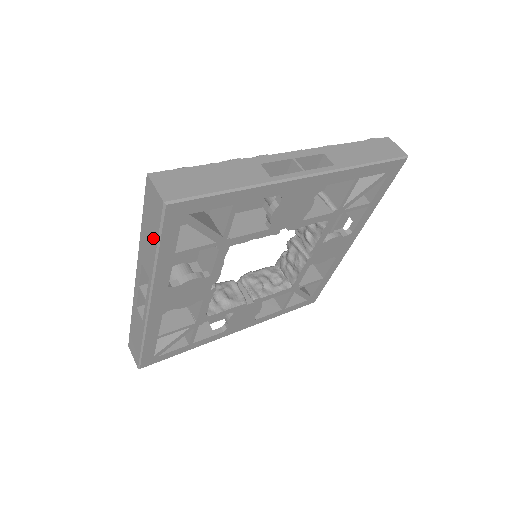
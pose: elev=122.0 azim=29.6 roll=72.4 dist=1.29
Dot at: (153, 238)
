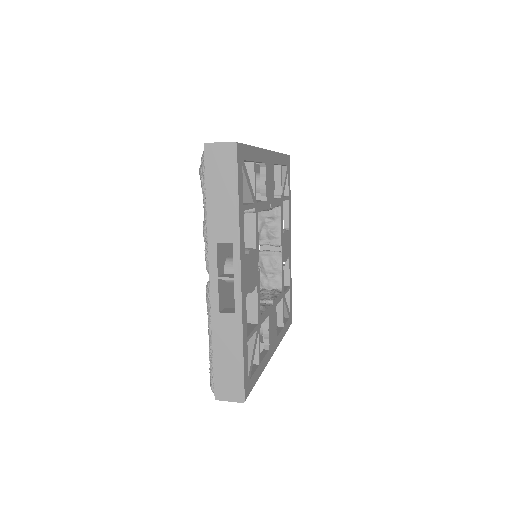
Dot at: (228, 192)
